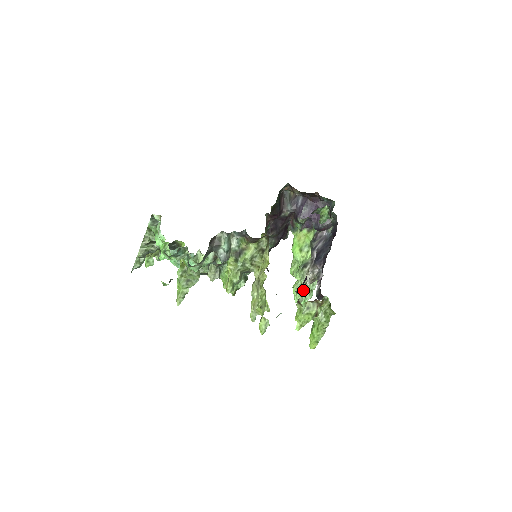
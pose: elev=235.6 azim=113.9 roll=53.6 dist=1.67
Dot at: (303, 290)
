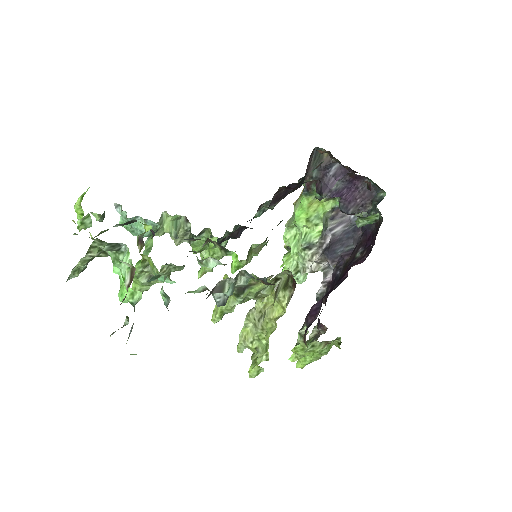
Dot at: (297, 273)
